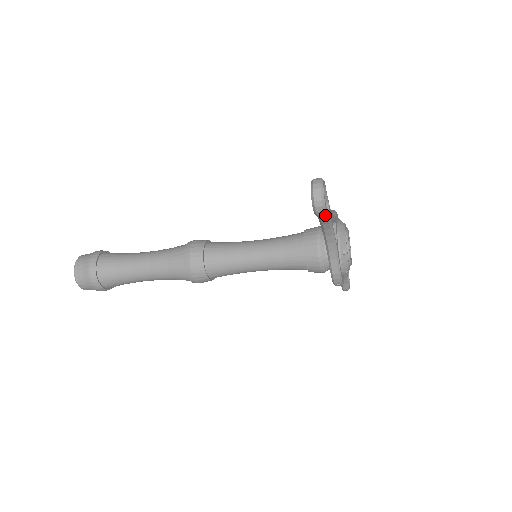
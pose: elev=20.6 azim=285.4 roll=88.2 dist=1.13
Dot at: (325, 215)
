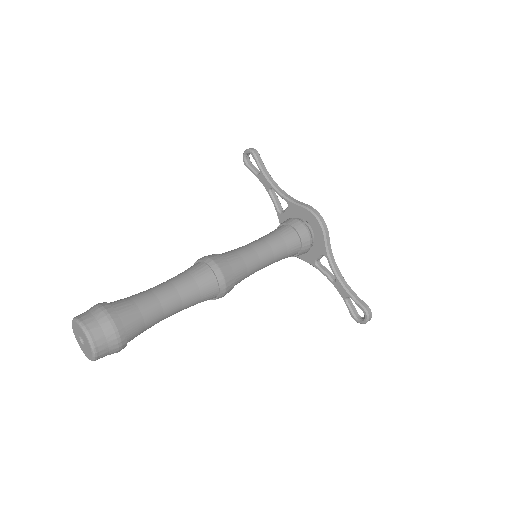
Dot at: (352, 310)
